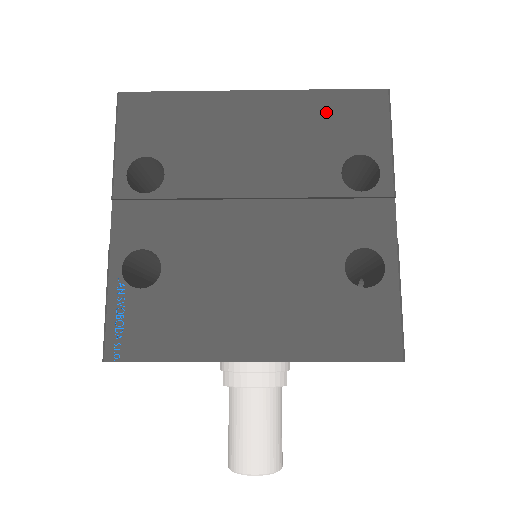
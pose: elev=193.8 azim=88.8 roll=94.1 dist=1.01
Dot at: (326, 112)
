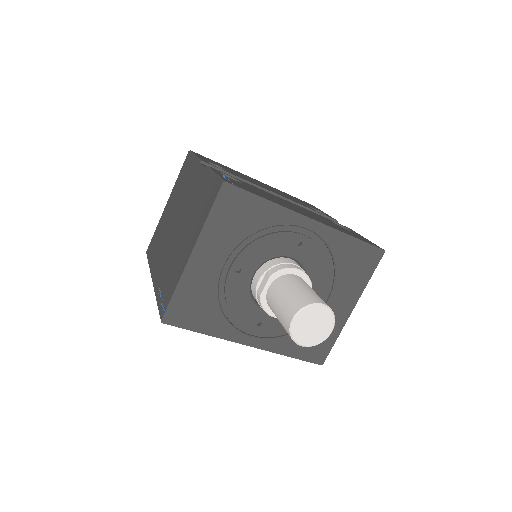
Dot at: occluded
